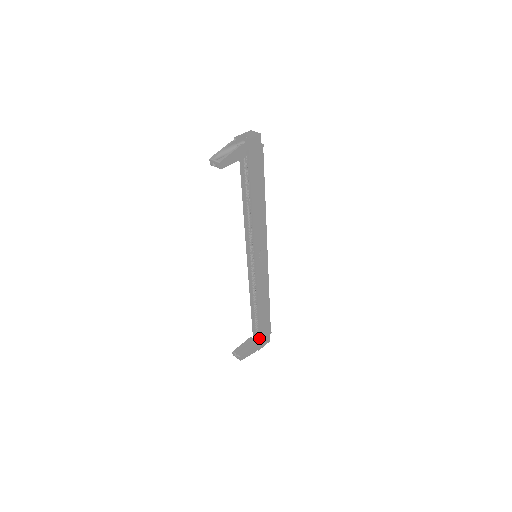
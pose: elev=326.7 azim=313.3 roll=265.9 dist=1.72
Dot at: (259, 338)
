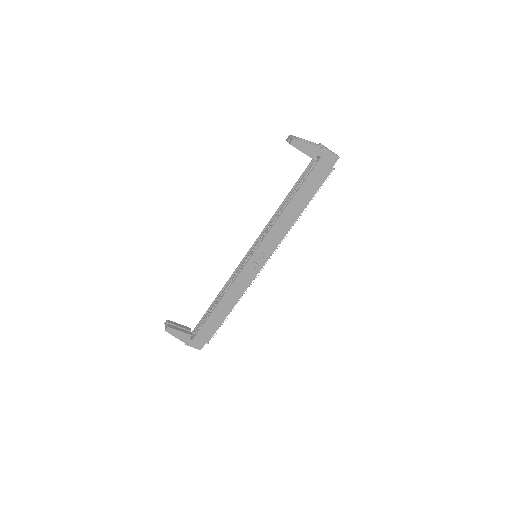
Dot at: (196, 334)
